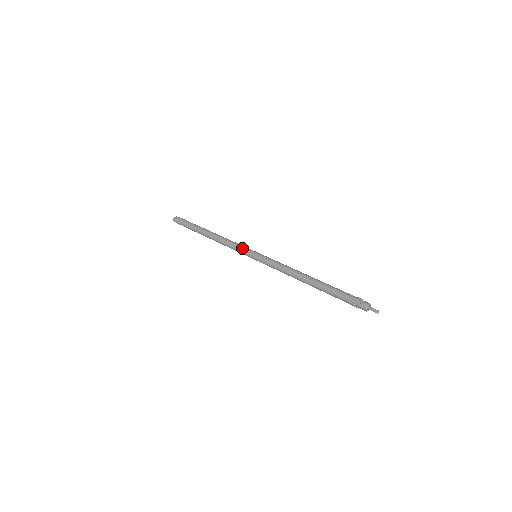
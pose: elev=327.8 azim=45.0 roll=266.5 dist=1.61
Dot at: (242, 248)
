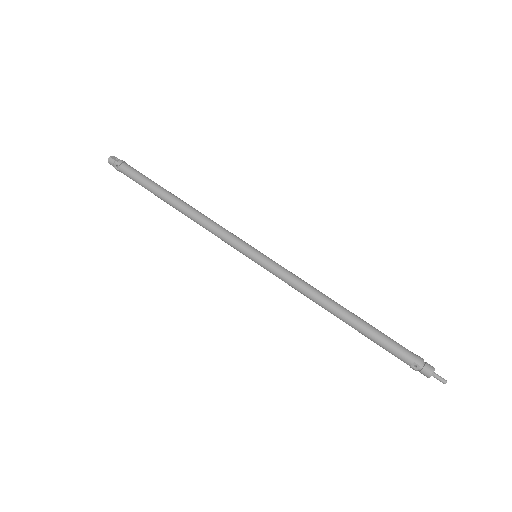
Dot at: (235, 239)
